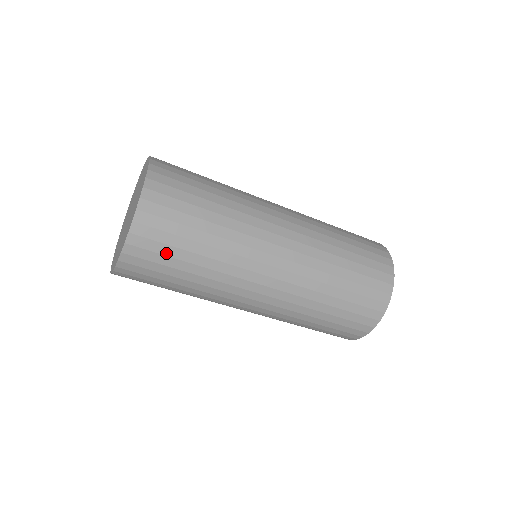
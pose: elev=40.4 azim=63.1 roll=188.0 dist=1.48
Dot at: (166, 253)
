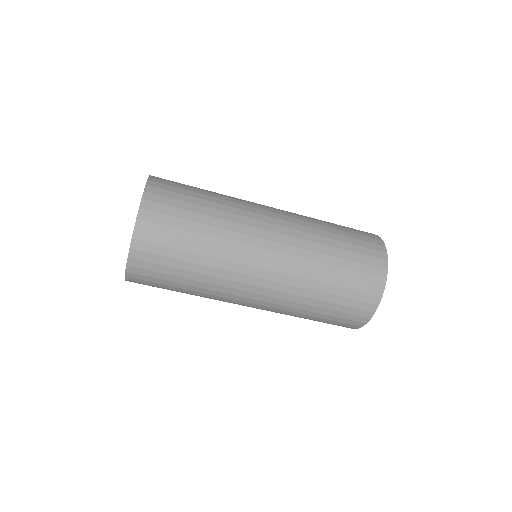
Dot at: (169, 245)
